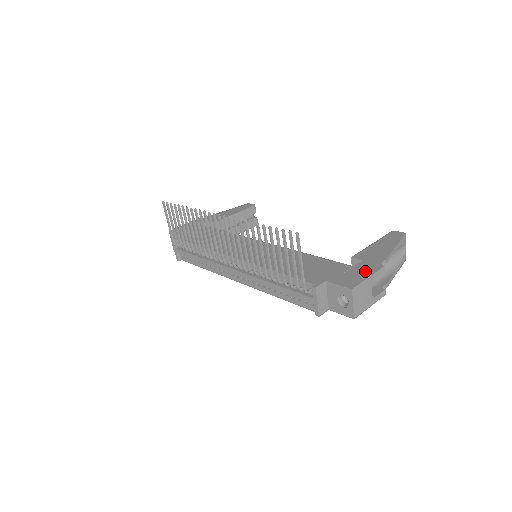
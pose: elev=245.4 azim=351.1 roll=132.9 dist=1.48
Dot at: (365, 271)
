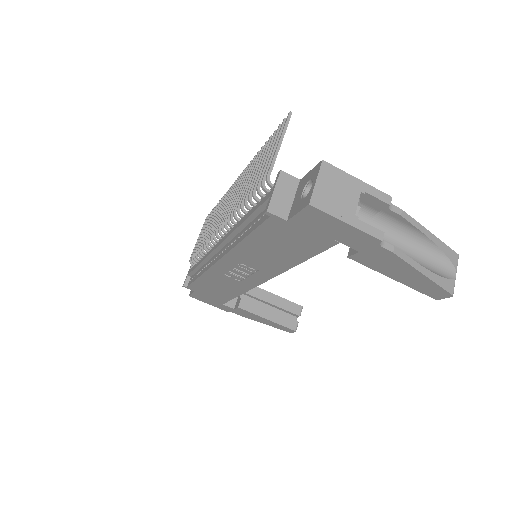
Dot at: occluded
